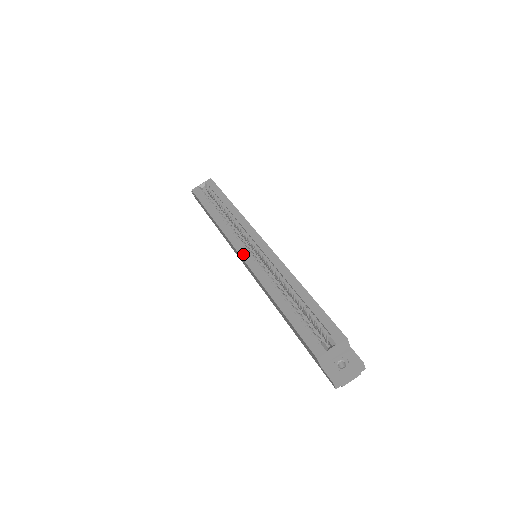
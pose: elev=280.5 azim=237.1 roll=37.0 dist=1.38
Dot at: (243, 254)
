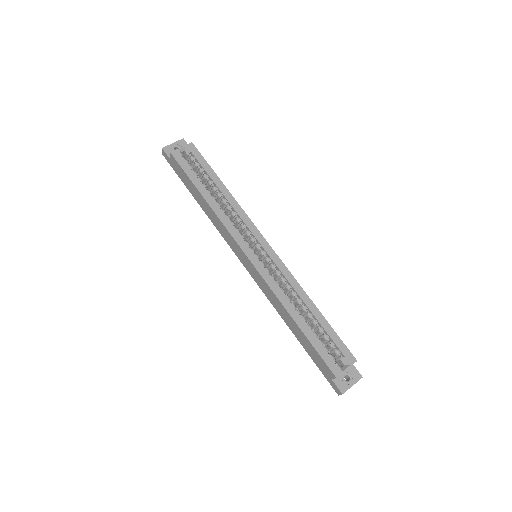
Dot at: (252, 258)
